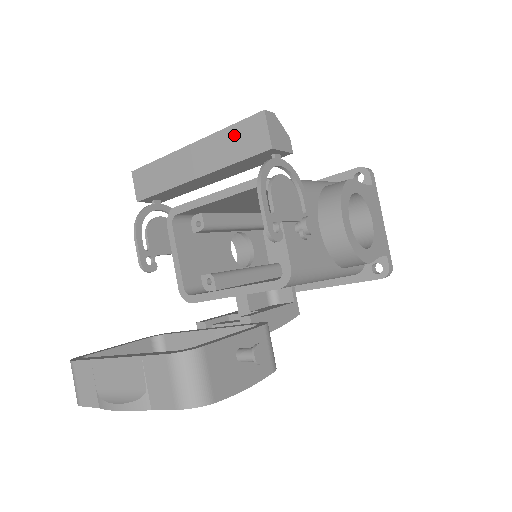
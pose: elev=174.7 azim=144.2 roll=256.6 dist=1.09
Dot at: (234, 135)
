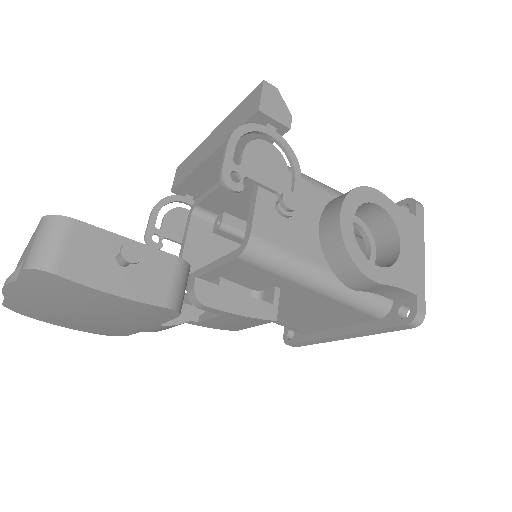
Dot at: (240, 110)
